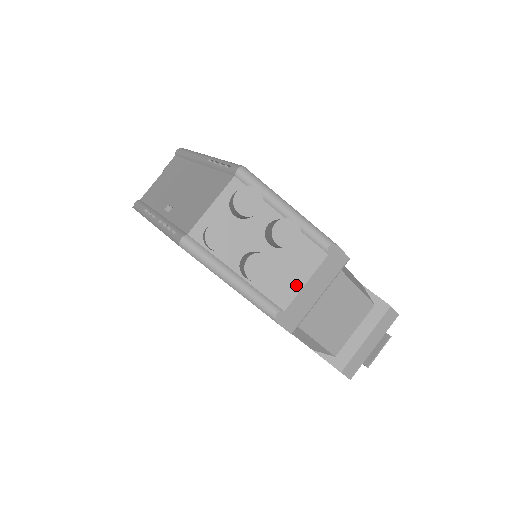
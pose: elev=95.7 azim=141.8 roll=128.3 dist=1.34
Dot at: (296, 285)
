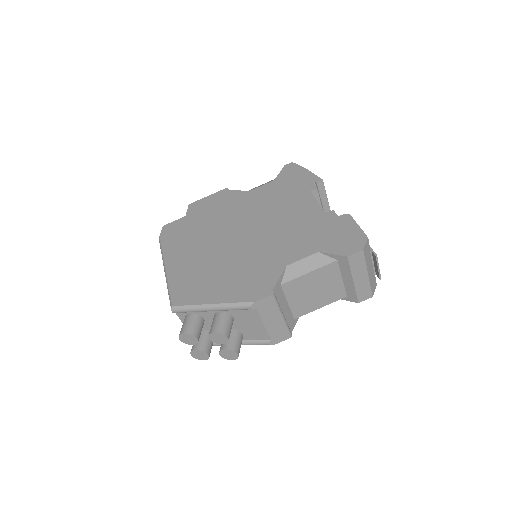
Dot at: (261, 329)
